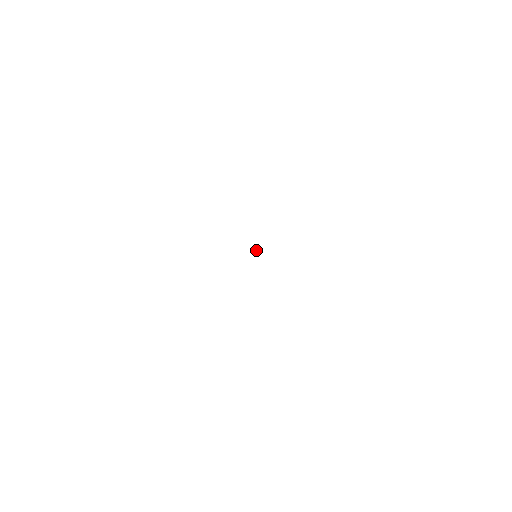
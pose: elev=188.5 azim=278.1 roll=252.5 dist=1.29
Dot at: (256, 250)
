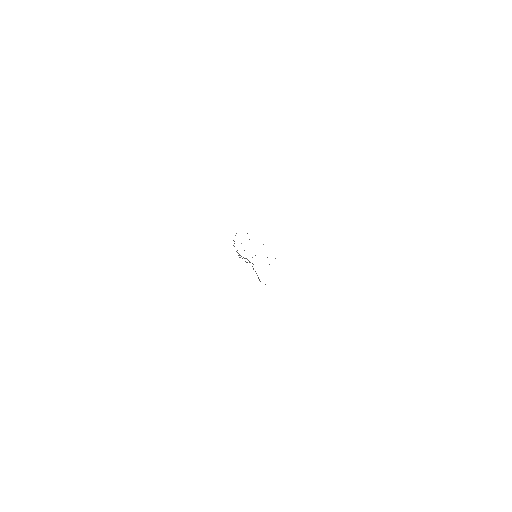
Dot at: occluded
